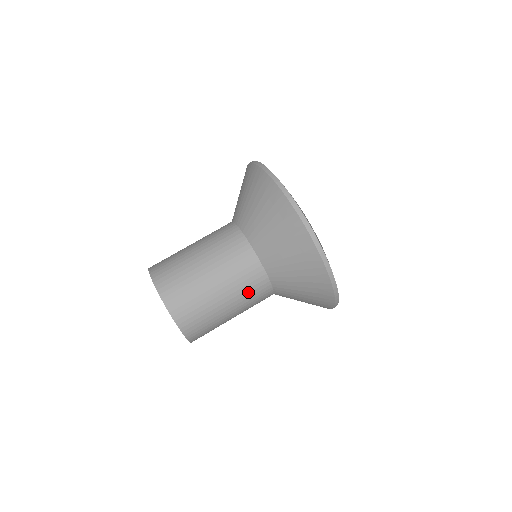
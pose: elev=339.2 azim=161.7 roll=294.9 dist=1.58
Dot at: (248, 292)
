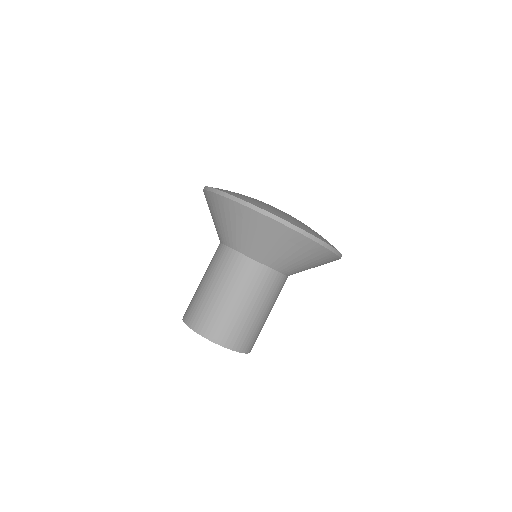
Dot at: occluded
